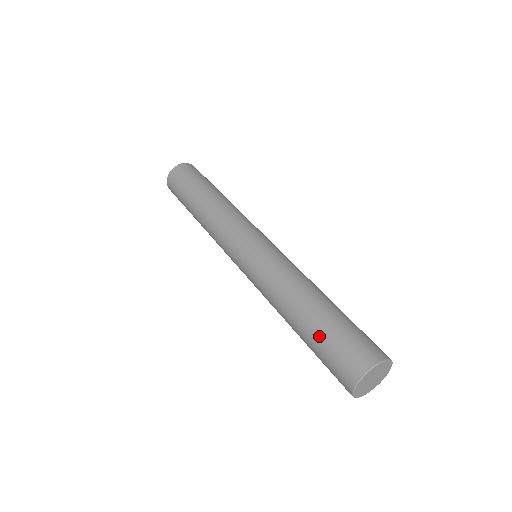
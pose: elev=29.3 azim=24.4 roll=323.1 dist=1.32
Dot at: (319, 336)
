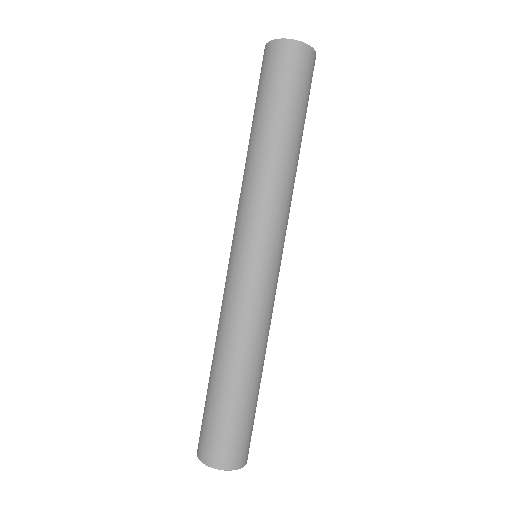
Dot at: (217, 405)
